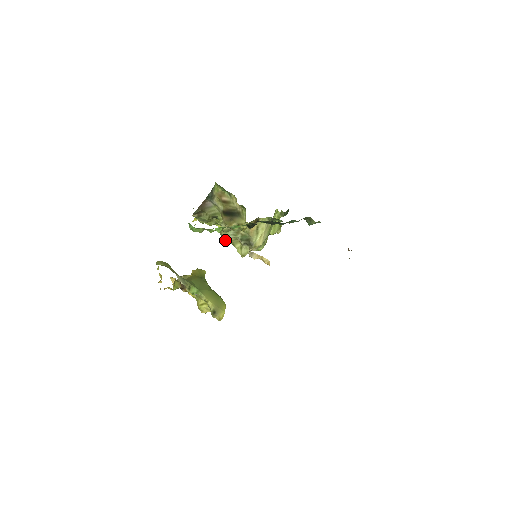
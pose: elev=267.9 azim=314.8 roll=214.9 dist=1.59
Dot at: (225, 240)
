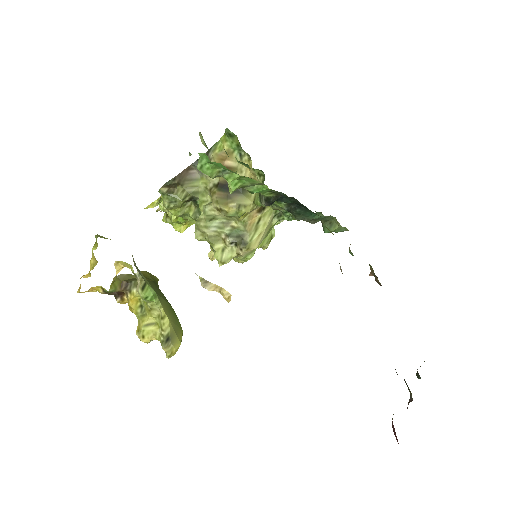
Dot at: (198, 237)
